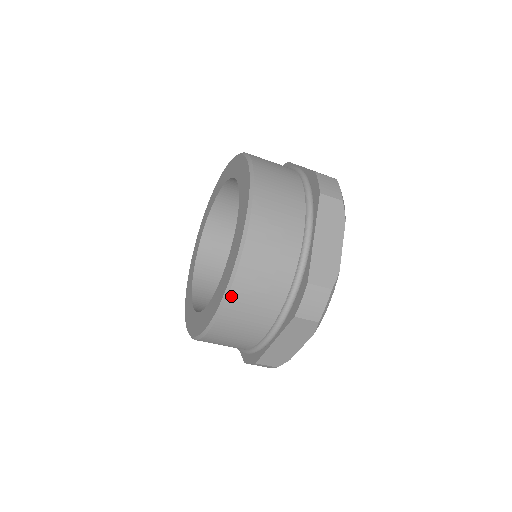
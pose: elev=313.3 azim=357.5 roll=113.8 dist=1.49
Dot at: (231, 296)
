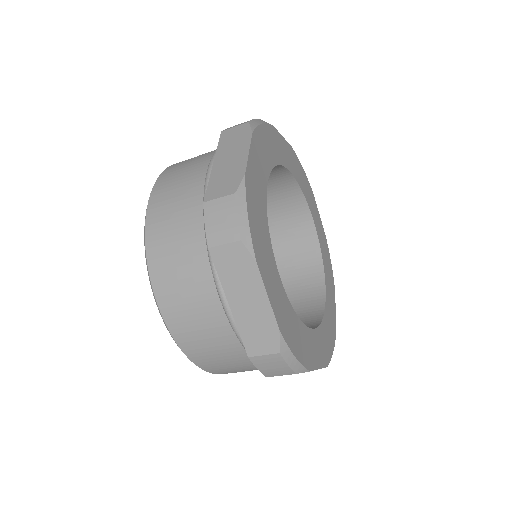
Dot at: (151, 267)
